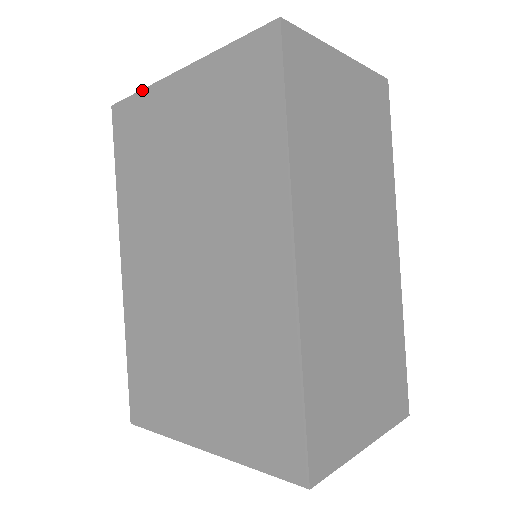
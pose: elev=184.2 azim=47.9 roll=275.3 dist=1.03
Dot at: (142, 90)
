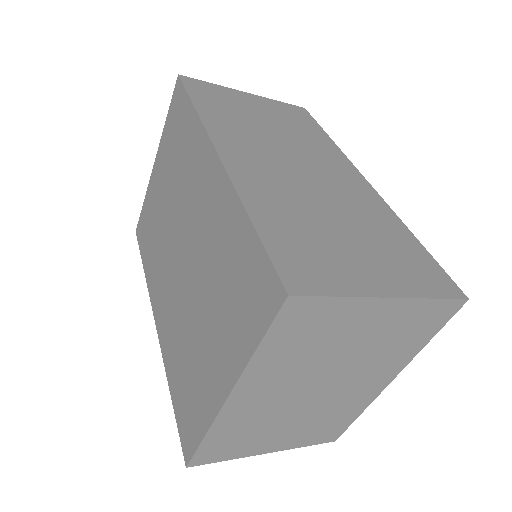
Dot at: (144, 199)
